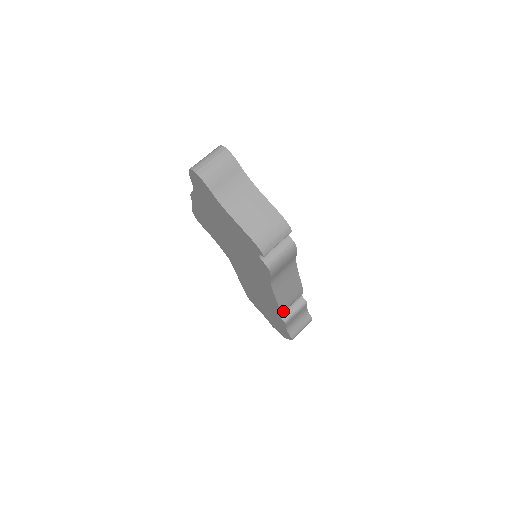
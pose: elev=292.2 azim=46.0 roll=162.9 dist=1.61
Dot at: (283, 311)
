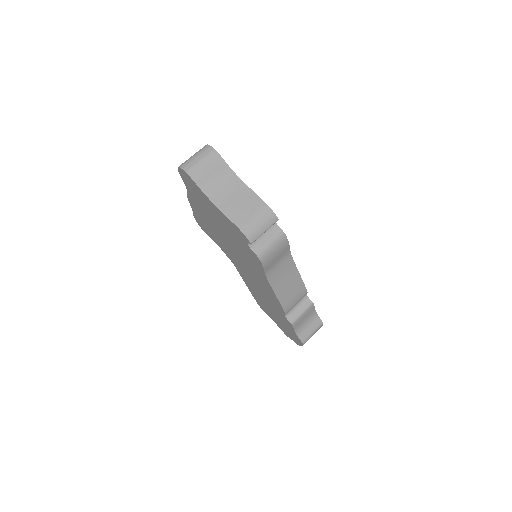
Dot at: (287, 310)
